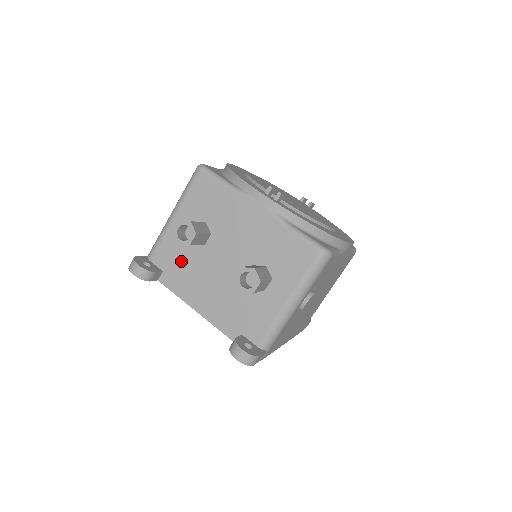
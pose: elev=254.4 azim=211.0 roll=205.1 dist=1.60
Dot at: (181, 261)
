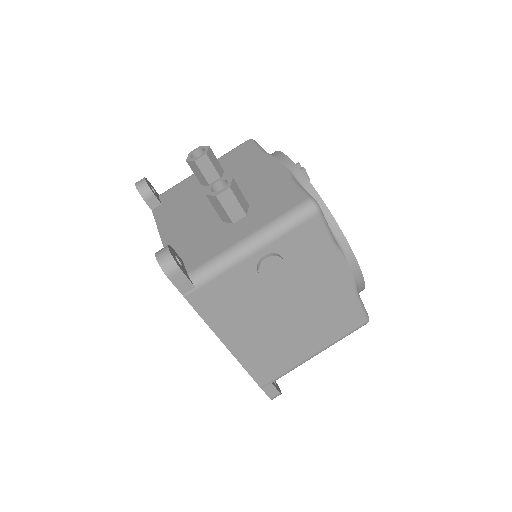
Dot at: (182, 198)
